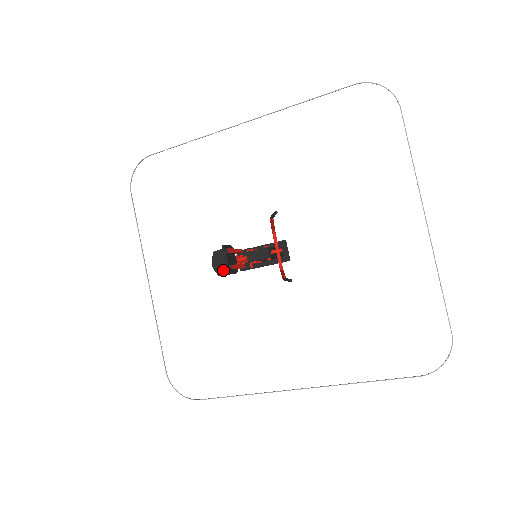
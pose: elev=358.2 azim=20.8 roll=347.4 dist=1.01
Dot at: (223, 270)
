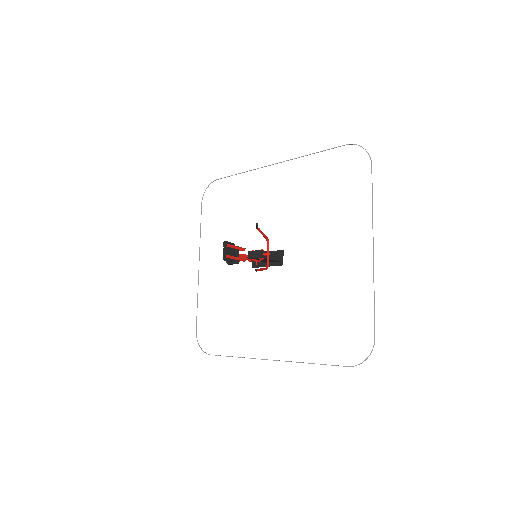
Dot at: occluded
